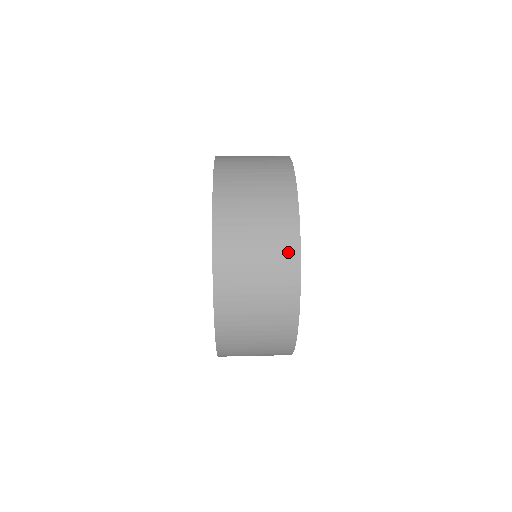
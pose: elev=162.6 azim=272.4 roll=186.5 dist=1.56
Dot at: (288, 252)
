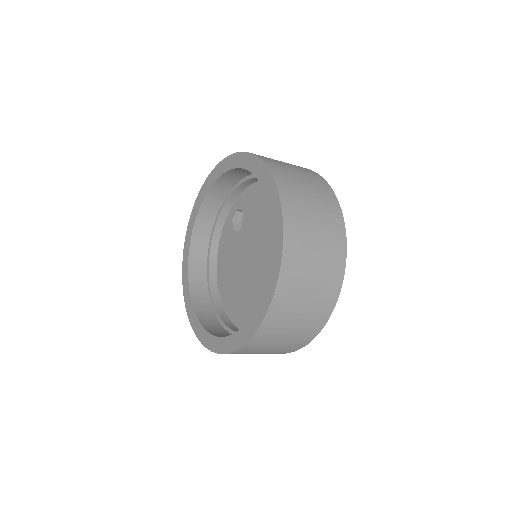
Dot at: (338, 237)
